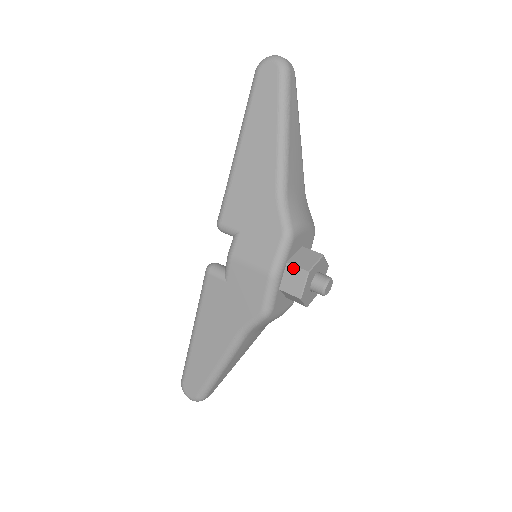
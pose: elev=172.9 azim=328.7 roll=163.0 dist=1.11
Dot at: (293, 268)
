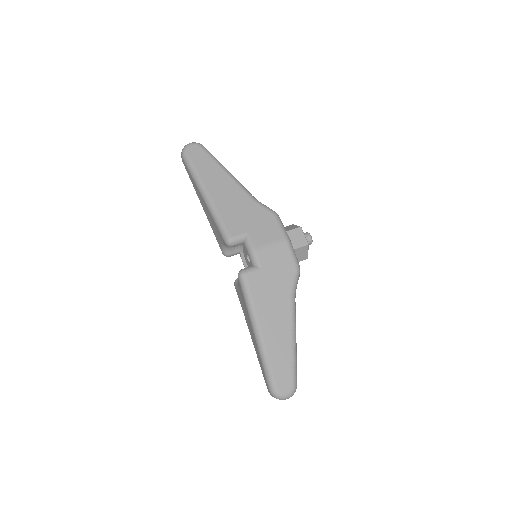
Dot at: (292, 232)
